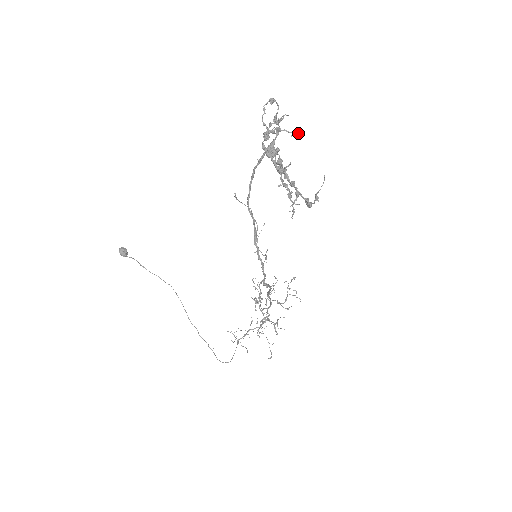
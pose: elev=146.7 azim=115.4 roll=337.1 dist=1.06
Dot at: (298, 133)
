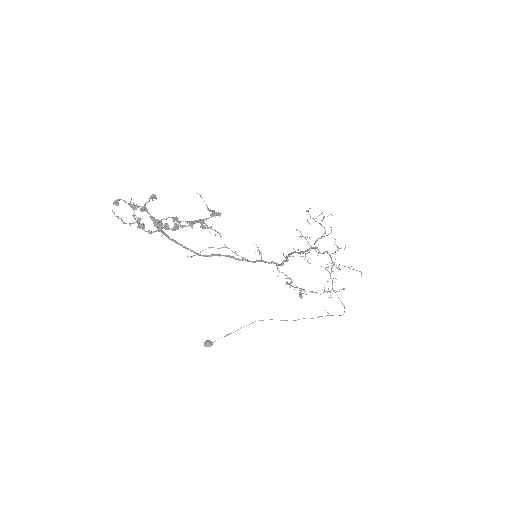
Dot at: (151, 195)
